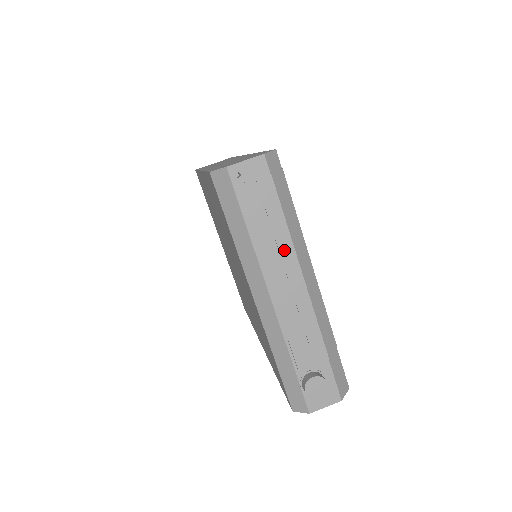
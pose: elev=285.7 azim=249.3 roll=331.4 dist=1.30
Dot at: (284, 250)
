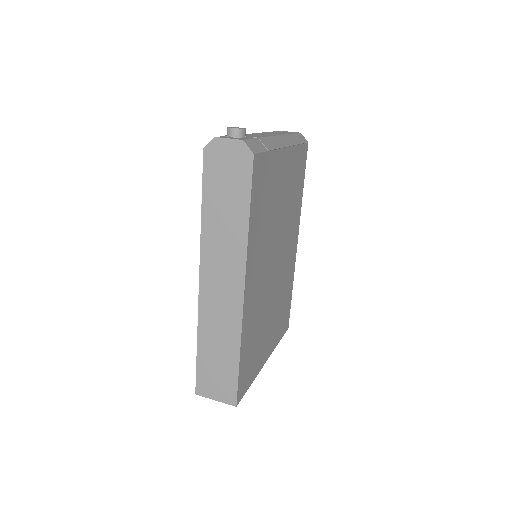
Dot at: occluded
